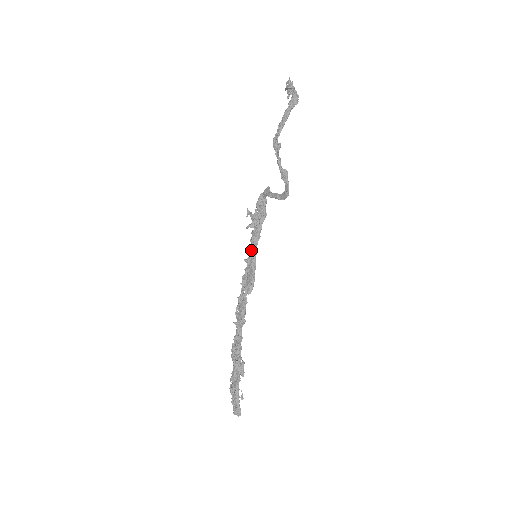
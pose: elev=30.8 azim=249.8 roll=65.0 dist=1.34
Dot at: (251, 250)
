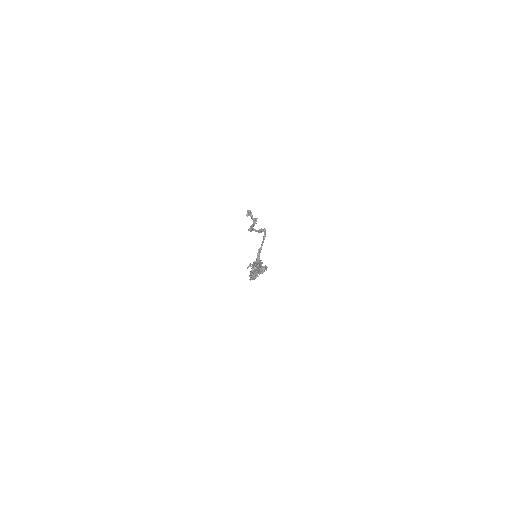
Dot at: occluded
